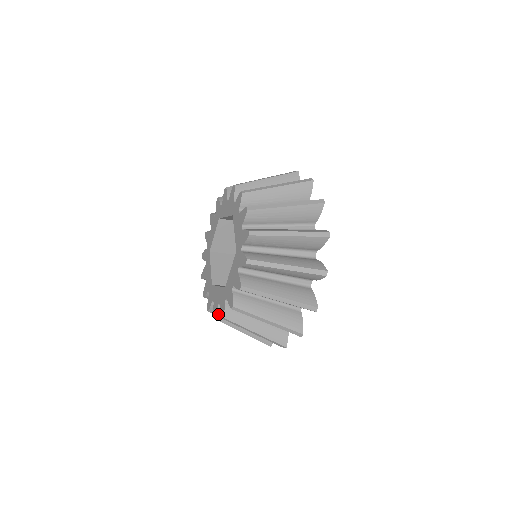
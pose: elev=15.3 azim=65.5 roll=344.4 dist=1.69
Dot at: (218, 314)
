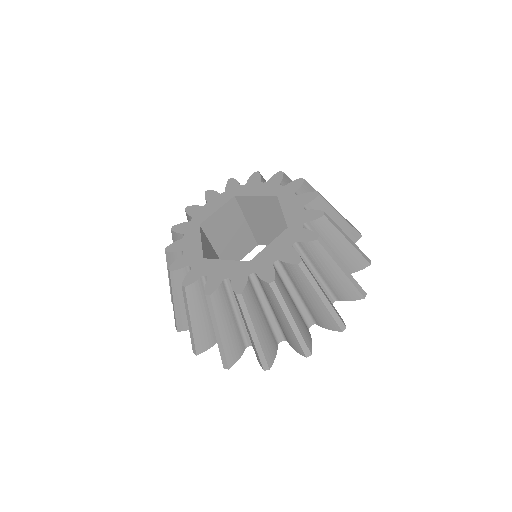
Dot at: (217, 291)
